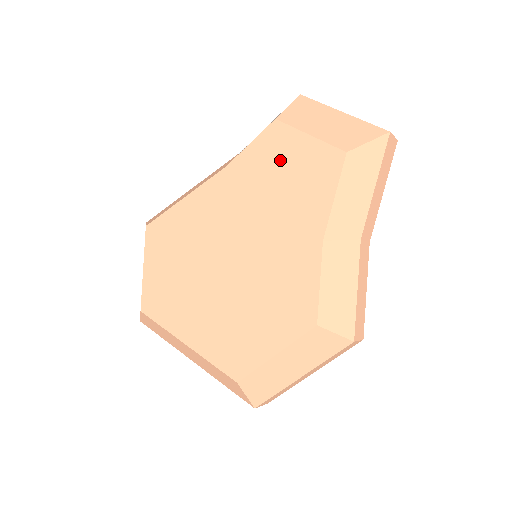
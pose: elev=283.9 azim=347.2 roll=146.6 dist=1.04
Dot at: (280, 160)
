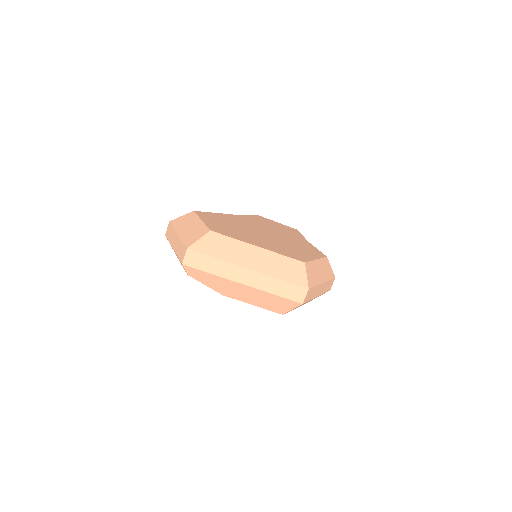
Dot at: (270, 223)
